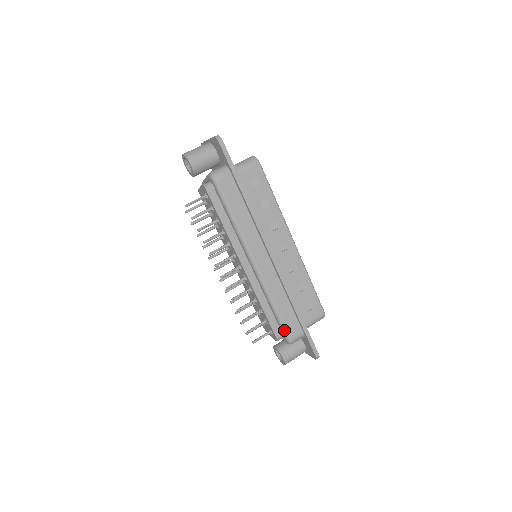
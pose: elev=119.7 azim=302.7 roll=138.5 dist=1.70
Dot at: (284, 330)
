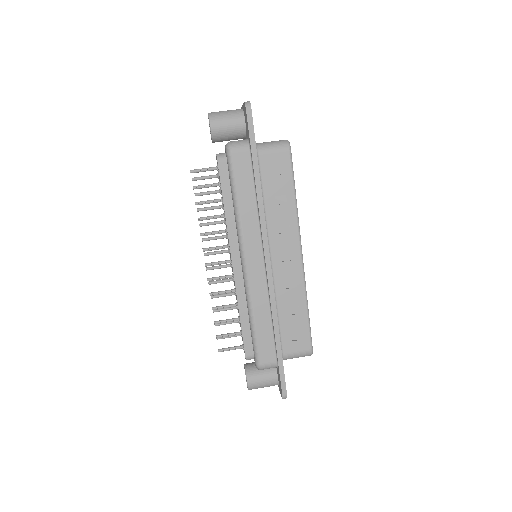
Dot at: (255, 351)
